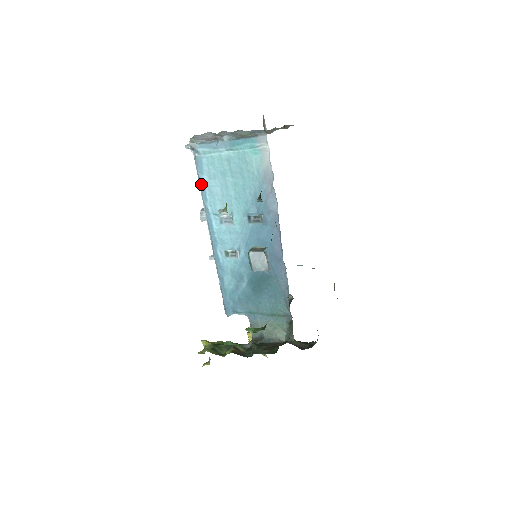
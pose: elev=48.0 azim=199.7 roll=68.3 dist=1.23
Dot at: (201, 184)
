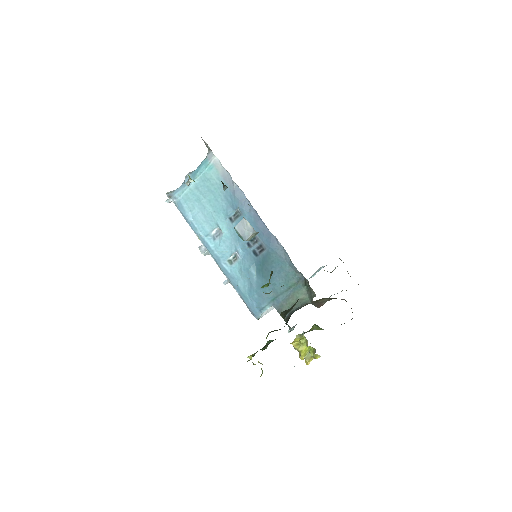
Dot at: (187, 219)
